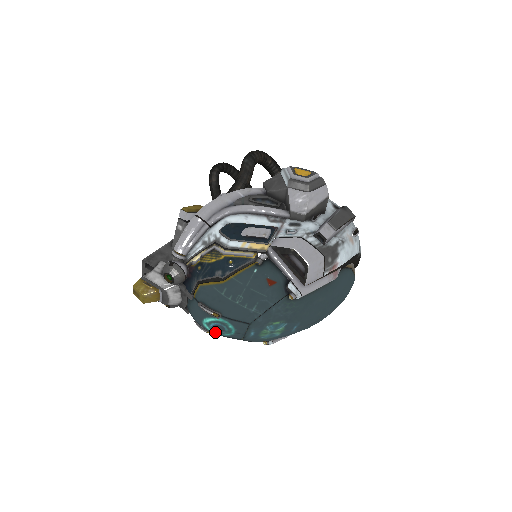
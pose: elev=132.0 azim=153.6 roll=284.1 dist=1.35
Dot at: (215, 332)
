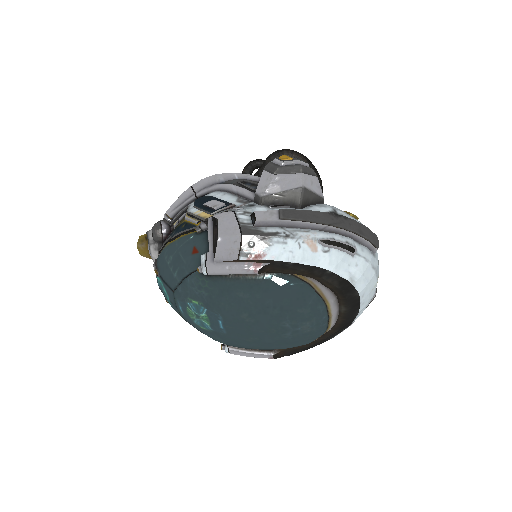
Dot at: (166, 299)
